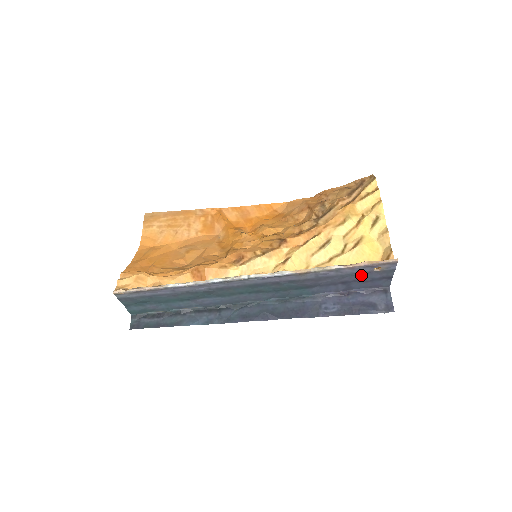
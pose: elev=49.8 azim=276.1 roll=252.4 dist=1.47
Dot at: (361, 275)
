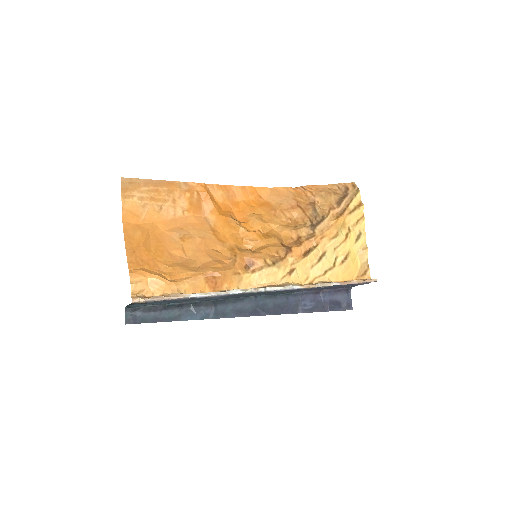
Dot at: occluded
